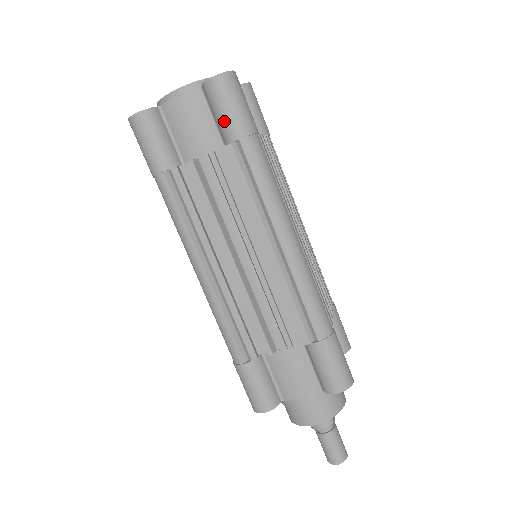
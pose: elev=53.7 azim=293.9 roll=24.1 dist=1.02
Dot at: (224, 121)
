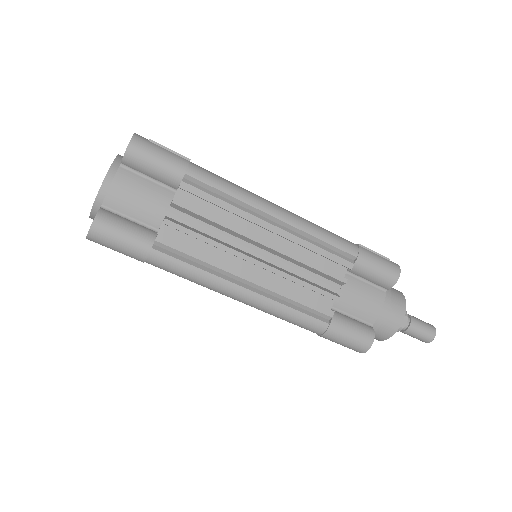
Dot at: occluded
